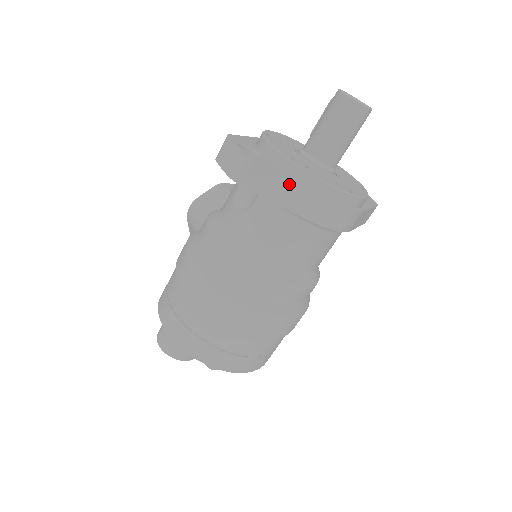
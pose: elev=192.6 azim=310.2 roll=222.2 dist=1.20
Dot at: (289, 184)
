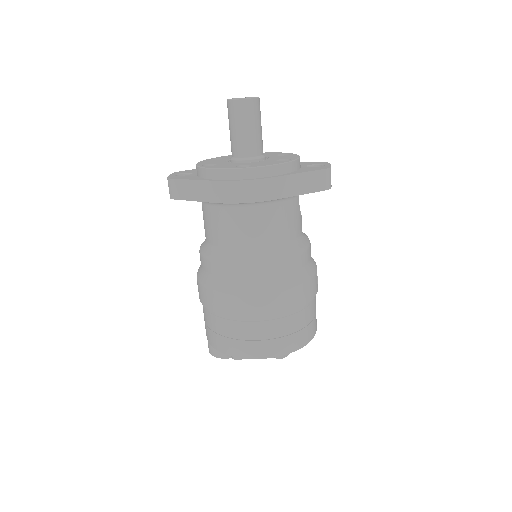
Dot at: (195, 183)
